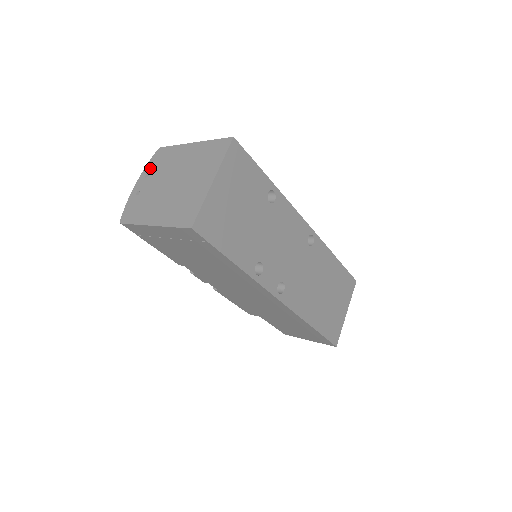
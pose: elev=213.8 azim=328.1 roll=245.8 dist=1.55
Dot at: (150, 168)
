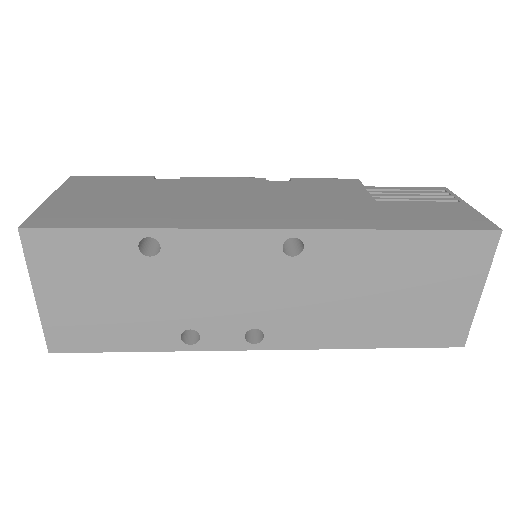
Dot at: occluded
